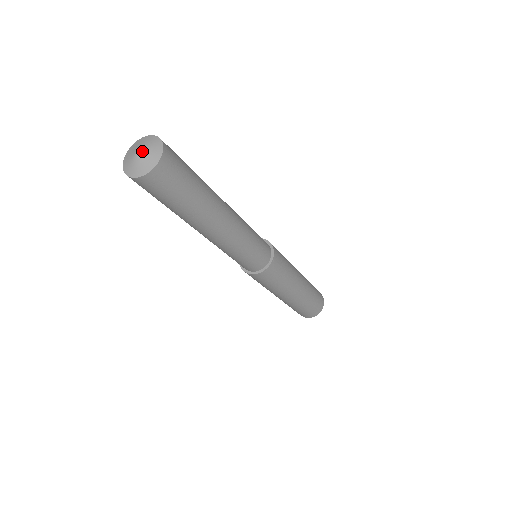
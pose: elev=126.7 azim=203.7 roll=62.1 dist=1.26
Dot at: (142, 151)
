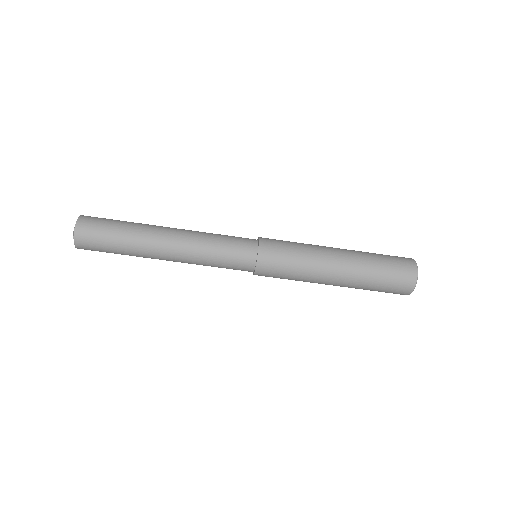
Dot at: occluded
